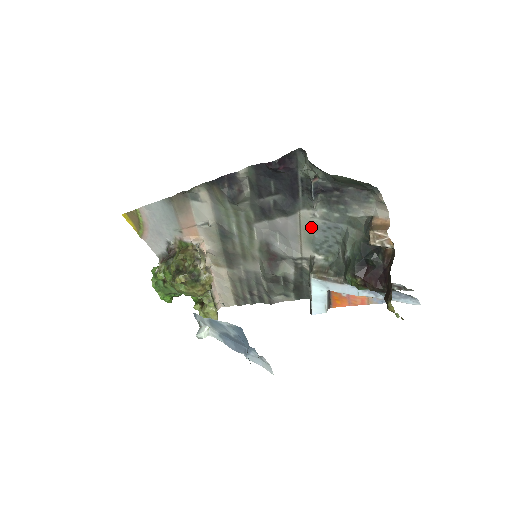
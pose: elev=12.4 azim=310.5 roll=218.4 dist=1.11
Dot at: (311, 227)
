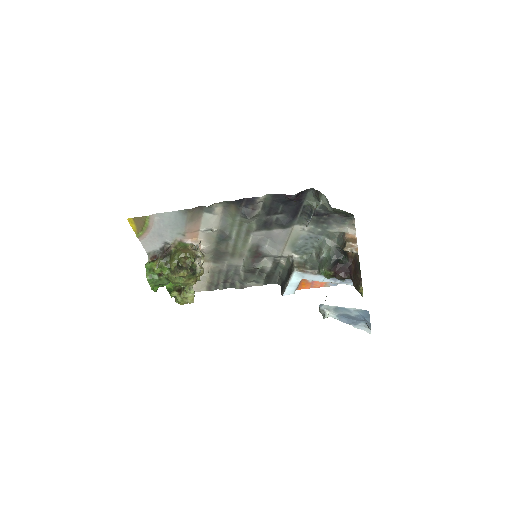
Dot at: (298, 236)
